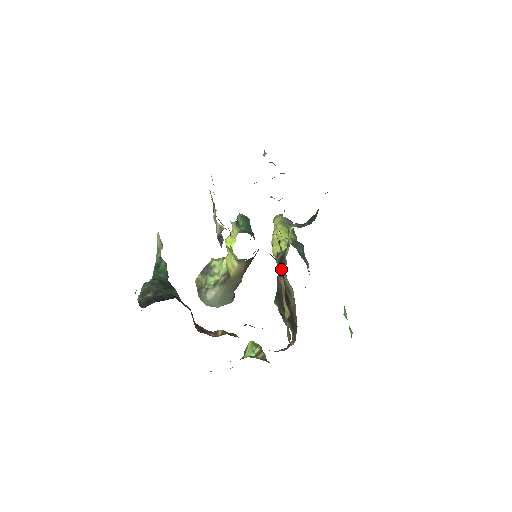
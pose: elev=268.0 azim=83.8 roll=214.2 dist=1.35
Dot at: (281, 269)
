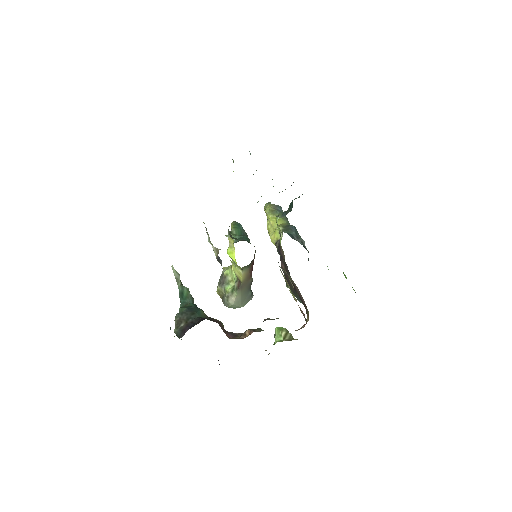
Dot at: occluded
